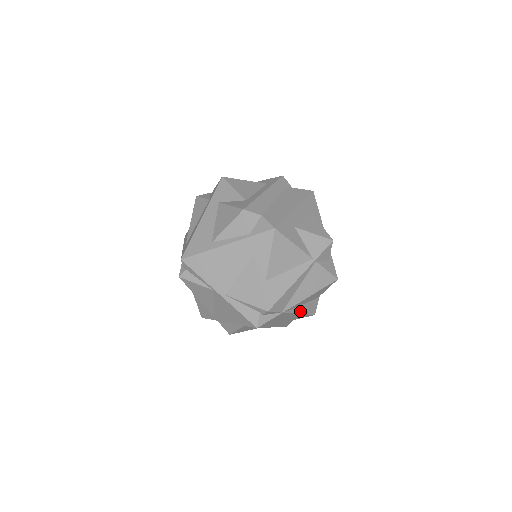
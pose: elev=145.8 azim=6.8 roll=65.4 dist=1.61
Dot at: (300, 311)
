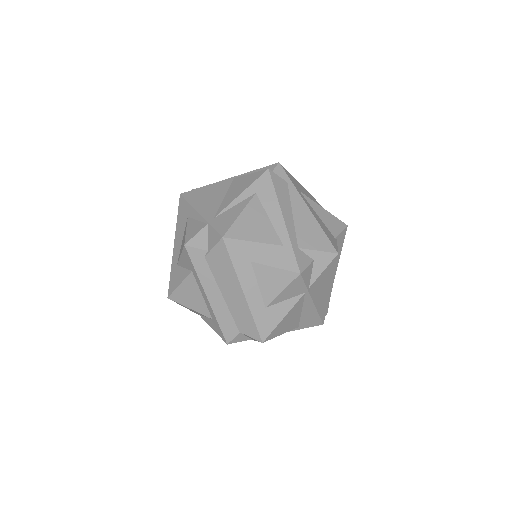
Dot at: (337, 263)
